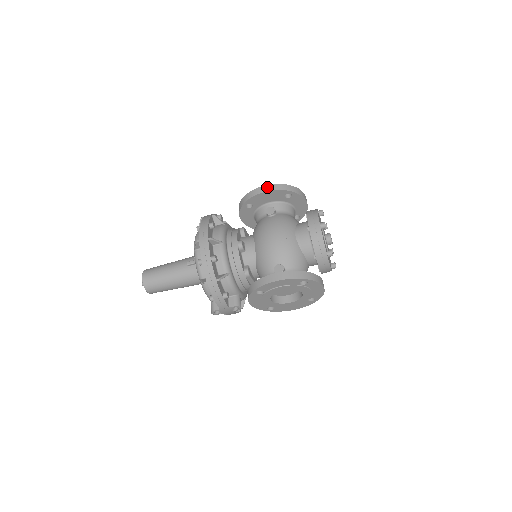
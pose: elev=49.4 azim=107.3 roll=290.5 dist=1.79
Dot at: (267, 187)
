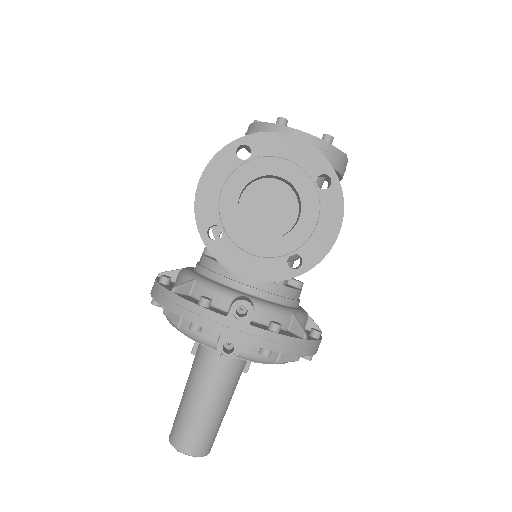
Dot at: occluded
